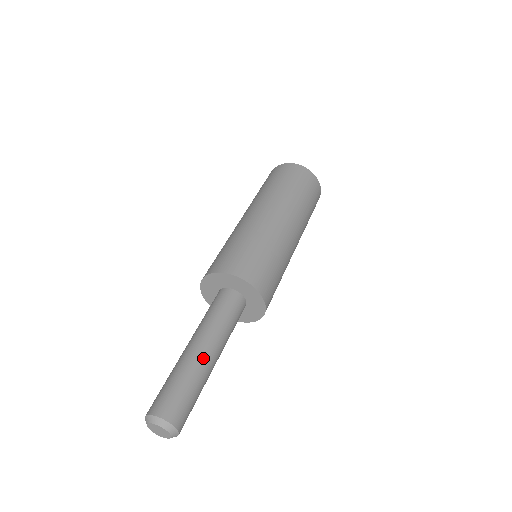
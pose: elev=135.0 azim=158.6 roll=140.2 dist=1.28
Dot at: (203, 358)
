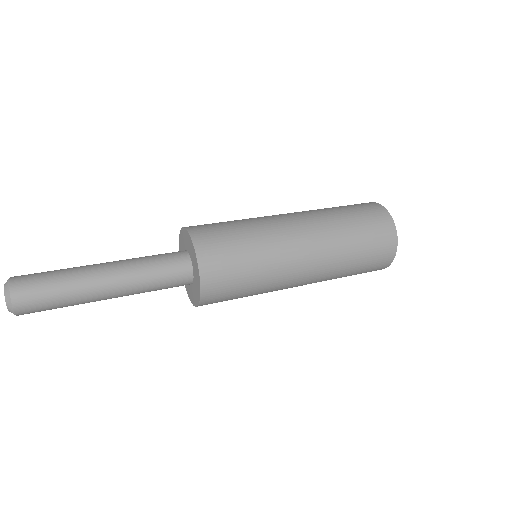
Dot at: (96, 283)
